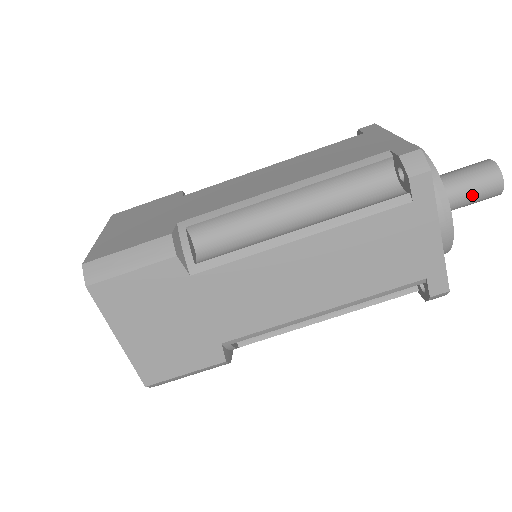
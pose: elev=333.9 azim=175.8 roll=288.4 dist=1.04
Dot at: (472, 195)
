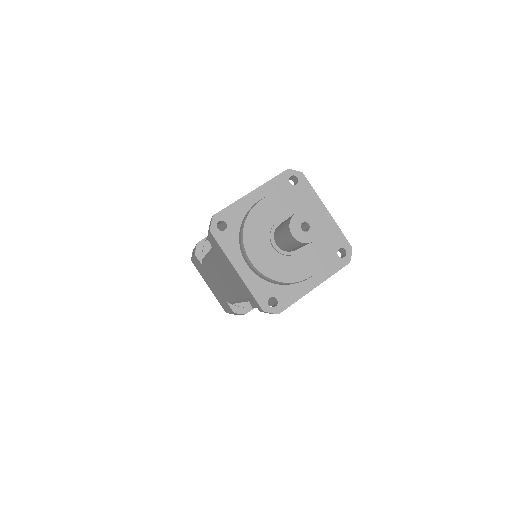
Dot at: (286, 241)
